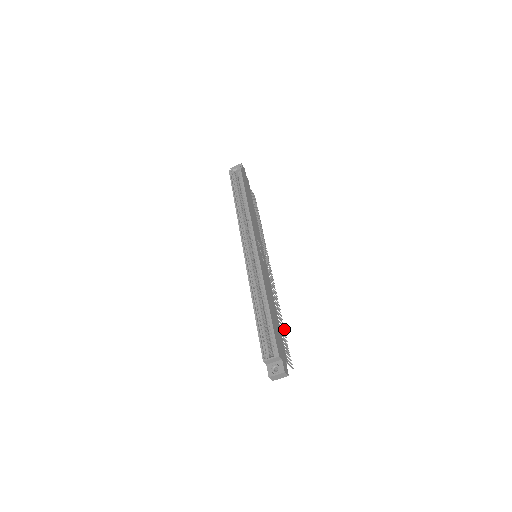
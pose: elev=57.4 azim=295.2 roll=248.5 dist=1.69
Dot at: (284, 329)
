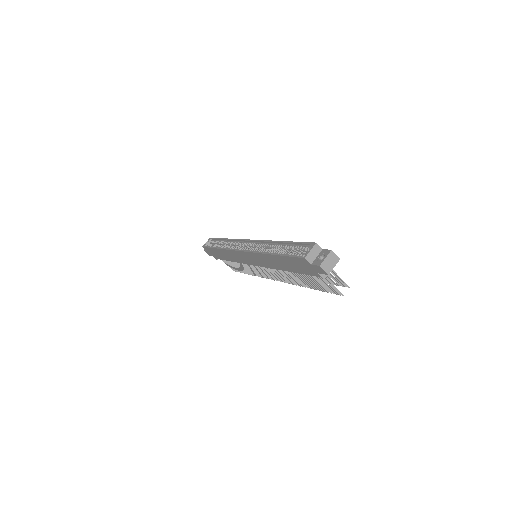
Dot at: occluded
